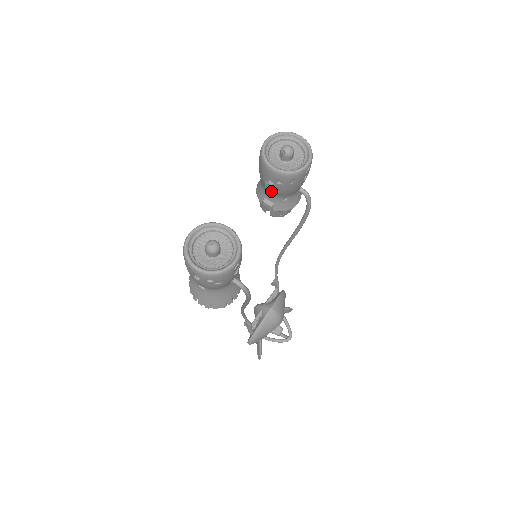
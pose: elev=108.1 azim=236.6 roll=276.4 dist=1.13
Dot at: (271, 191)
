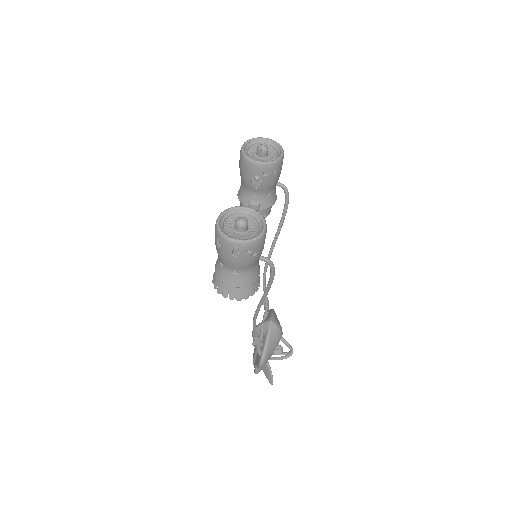
Dot at: (258, 187)
